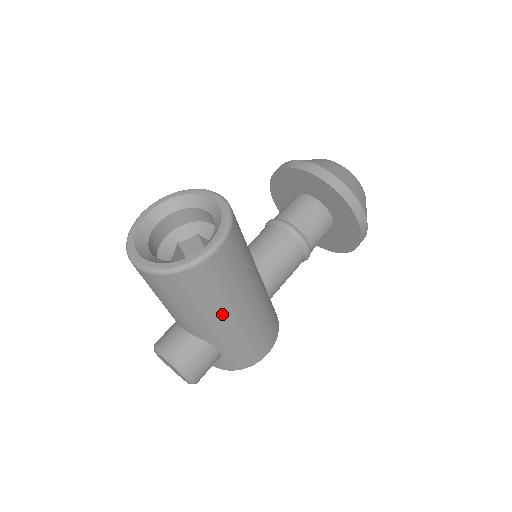
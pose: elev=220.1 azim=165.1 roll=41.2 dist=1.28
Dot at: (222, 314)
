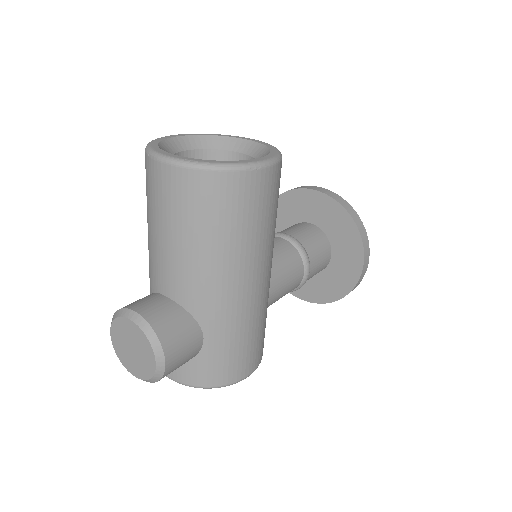
Dot at: (236, 269)
